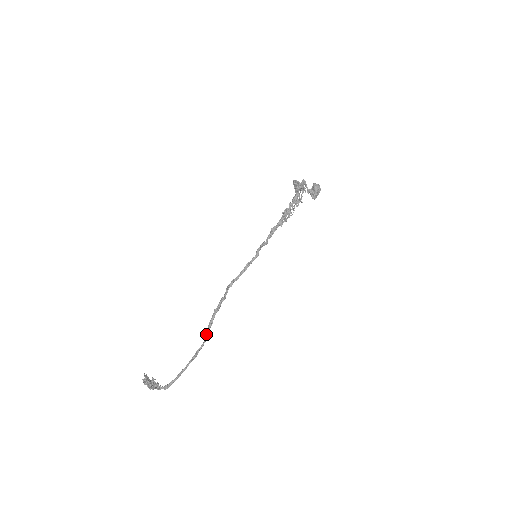
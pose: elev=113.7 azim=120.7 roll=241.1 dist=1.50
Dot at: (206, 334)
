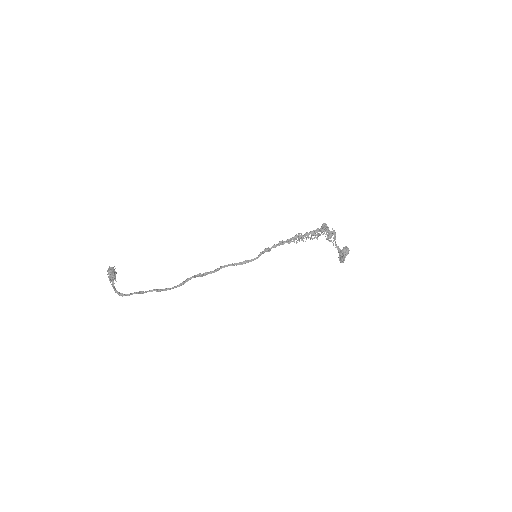
Dot at: occluded
